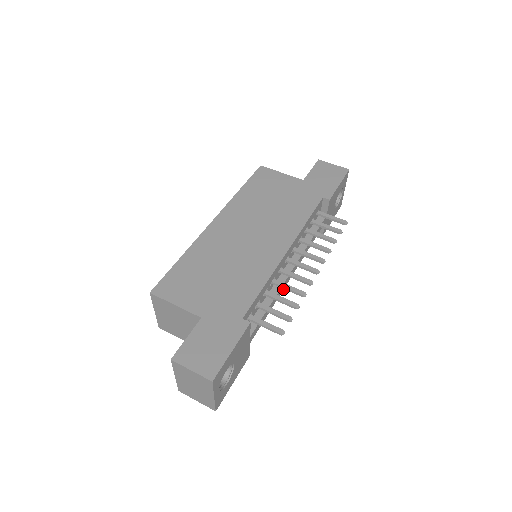
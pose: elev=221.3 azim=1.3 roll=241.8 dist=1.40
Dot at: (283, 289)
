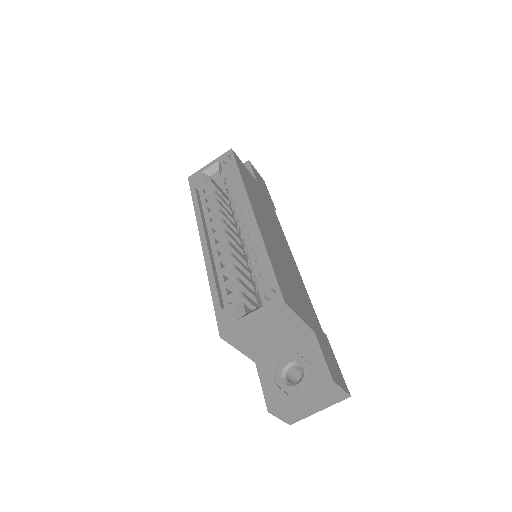
Dot at: occluded
